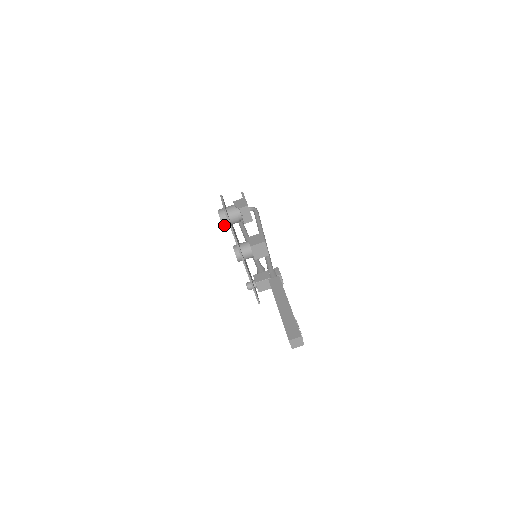
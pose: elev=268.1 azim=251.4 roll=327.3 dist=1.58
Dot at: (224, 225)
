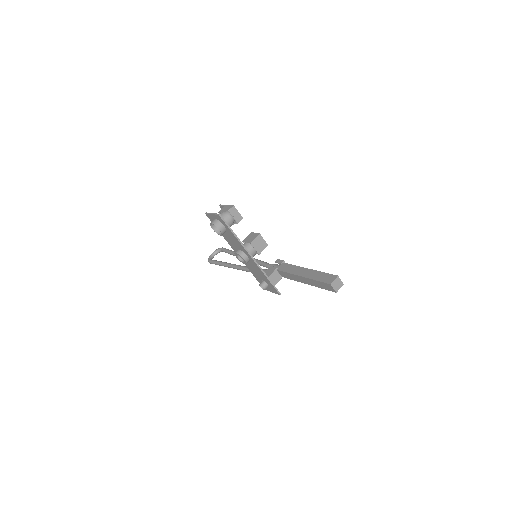
Dot at: (222, 232)
